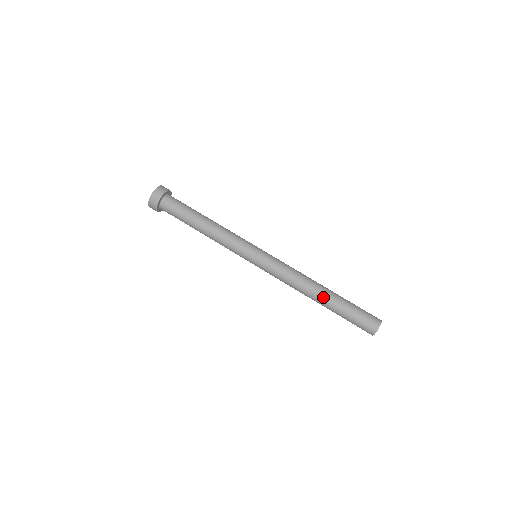
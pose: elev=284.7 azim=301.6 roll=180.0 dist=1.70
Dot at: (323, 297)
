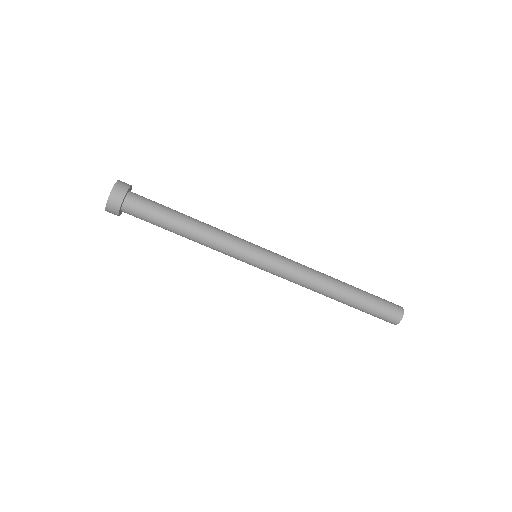
Dot at: (341, 295)
